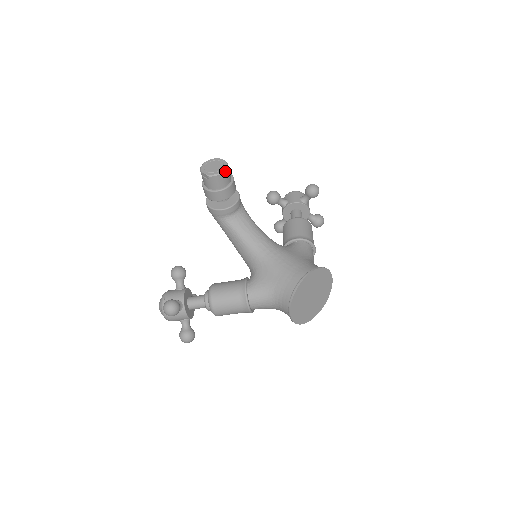
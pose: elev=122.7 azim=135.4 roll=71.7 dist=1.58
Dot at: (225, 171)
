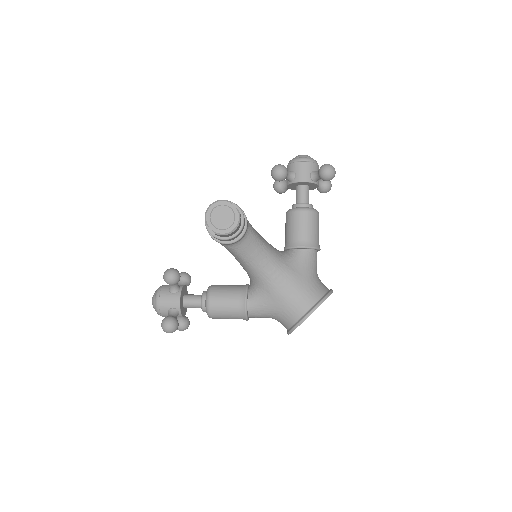
Dot at: (237, 227)
